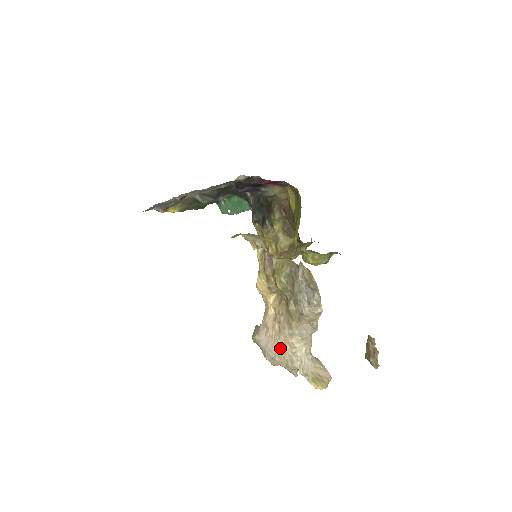
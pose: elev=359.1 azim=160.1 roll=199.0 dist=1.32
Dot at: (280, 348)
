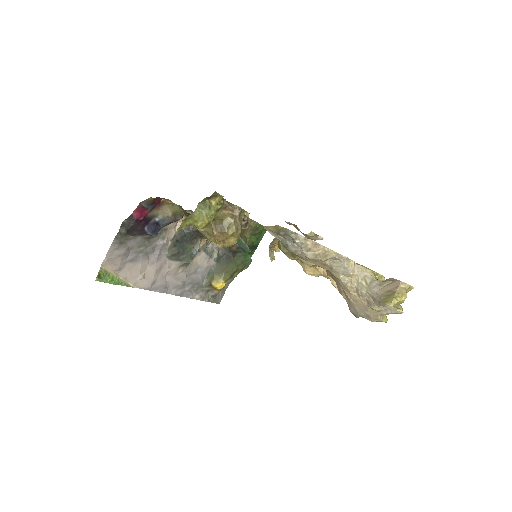
Dot at: (355, 302)
